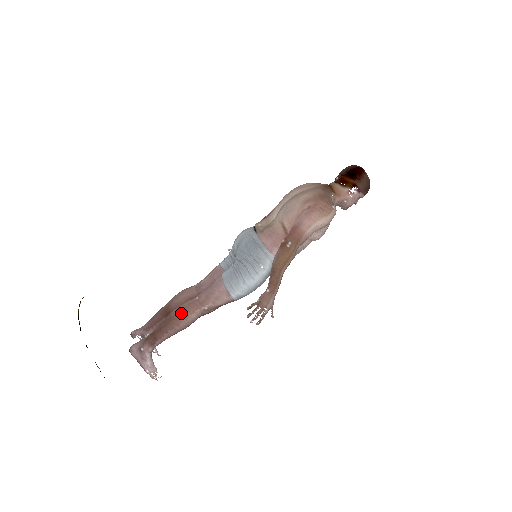
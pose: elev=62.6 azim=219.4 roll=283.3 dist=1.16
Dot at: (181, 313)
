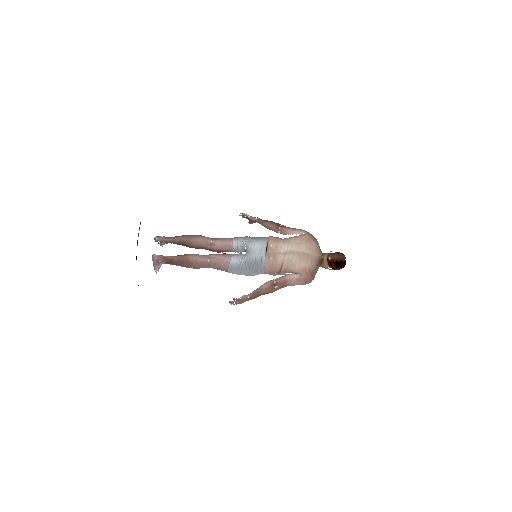
Dot at: (195, 264)
